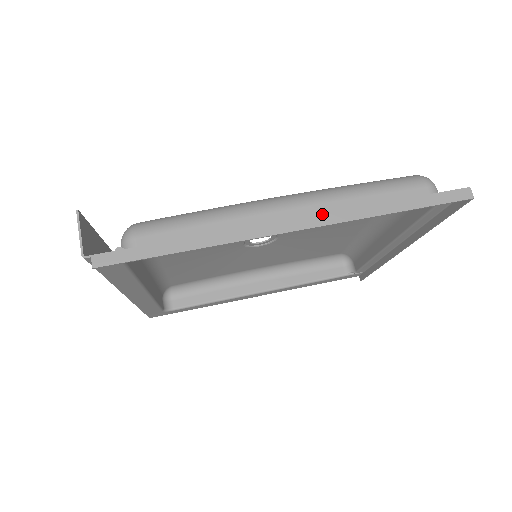
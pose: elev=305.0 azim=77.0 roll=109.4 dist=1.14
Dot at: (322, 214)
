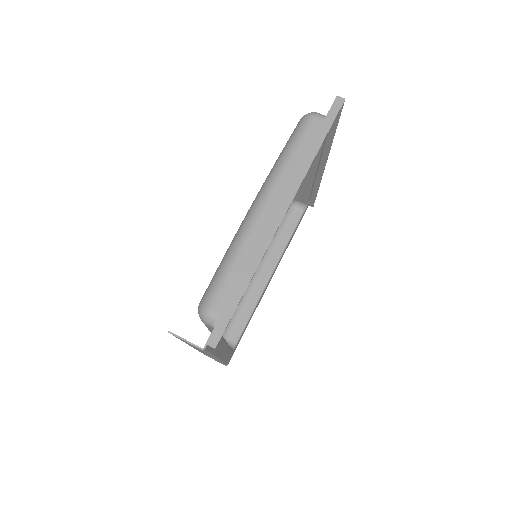
Dot at: (288, 189)
